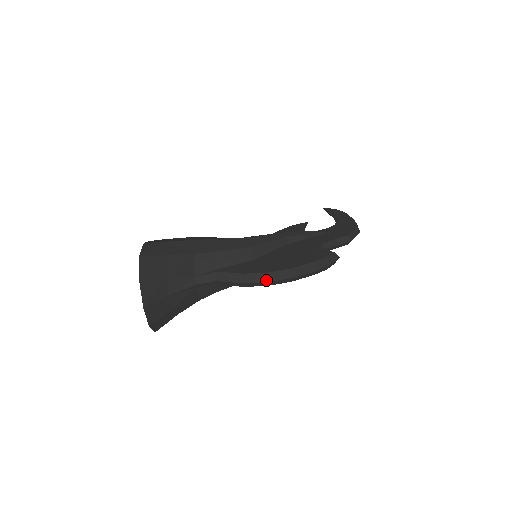
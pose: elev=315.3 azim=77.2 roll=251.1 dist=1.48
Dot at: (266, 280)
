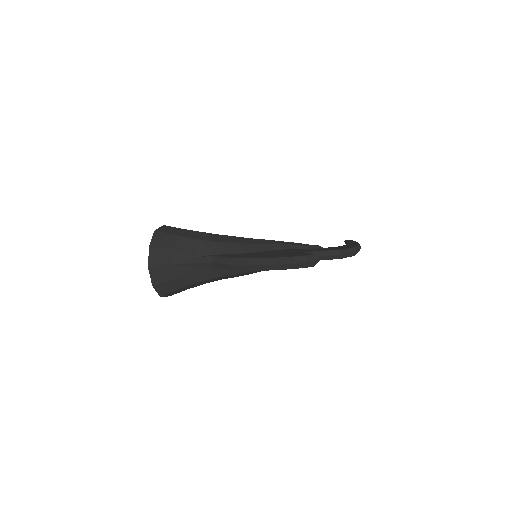
Dot at: (246, 264)
